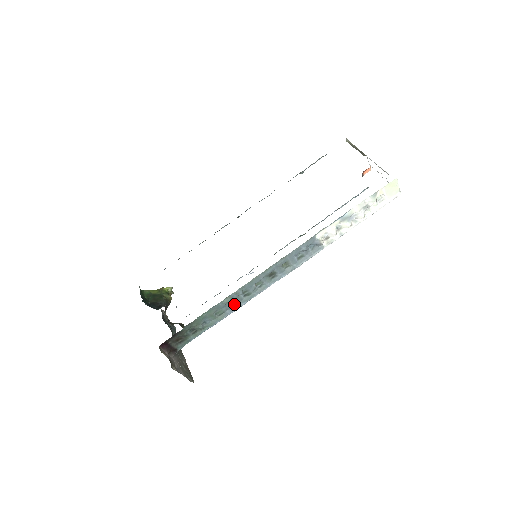
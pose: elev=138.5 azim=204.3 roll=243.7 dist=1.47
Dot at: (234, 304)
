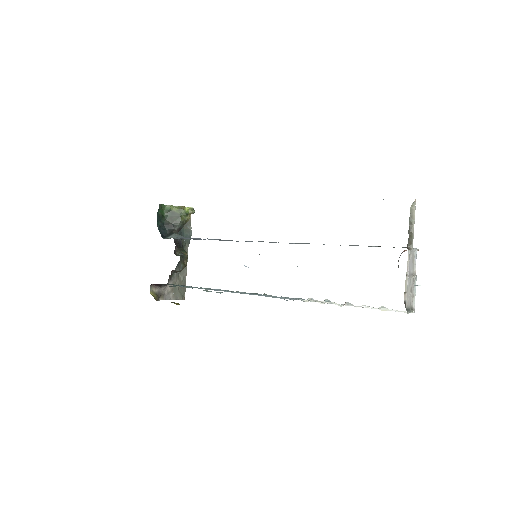
Dot at: (217, 289)
